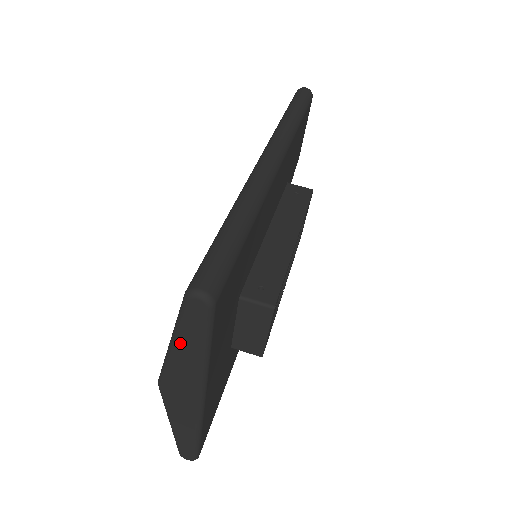
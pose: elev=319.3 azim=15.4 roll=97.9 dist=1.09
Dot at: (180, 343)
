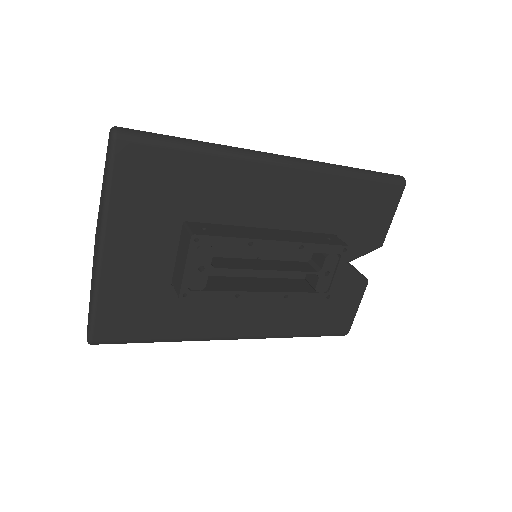
Dot at: (103, 179)
